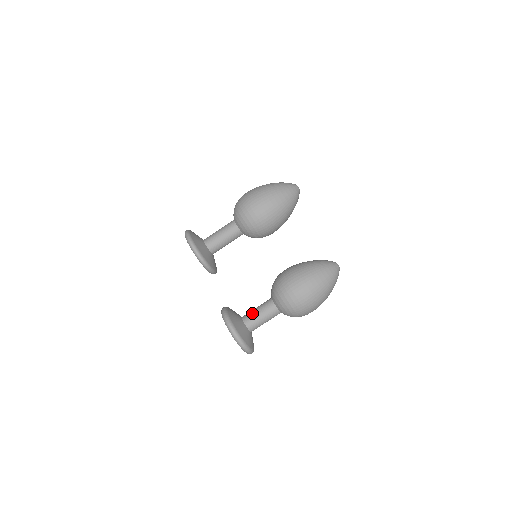
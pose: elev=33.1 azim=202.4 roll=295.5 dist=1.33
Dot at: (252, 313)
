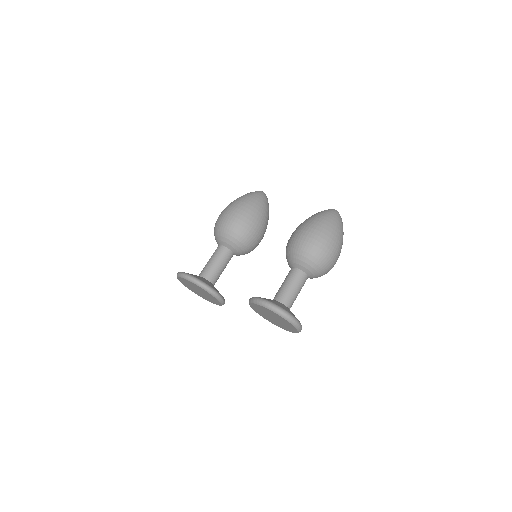
Dot at: (280, 289)
